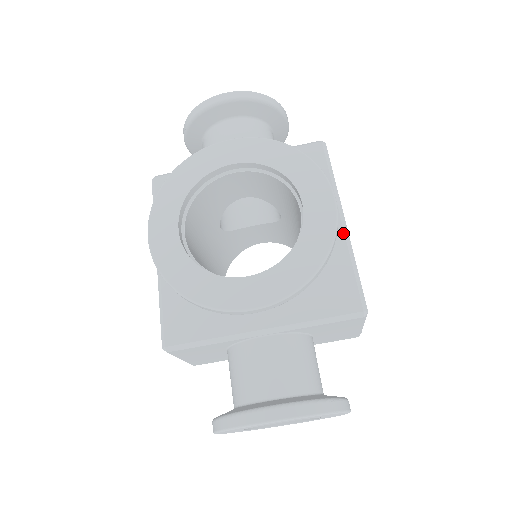
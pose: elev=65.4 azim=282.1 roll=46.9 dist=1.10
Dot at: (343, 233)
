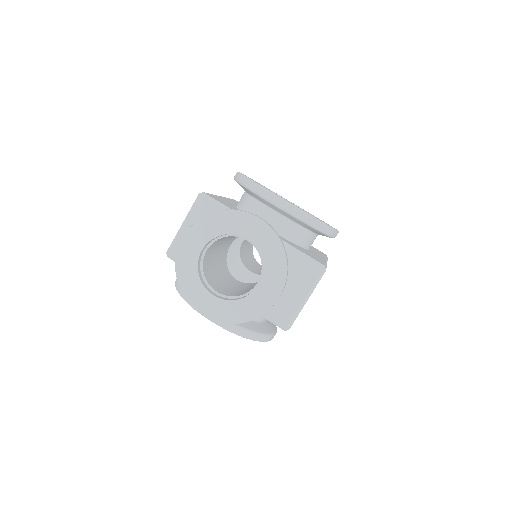
Dot at: (325, 260)
